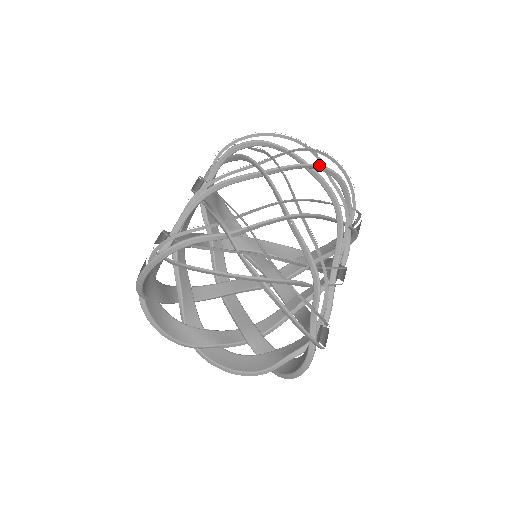
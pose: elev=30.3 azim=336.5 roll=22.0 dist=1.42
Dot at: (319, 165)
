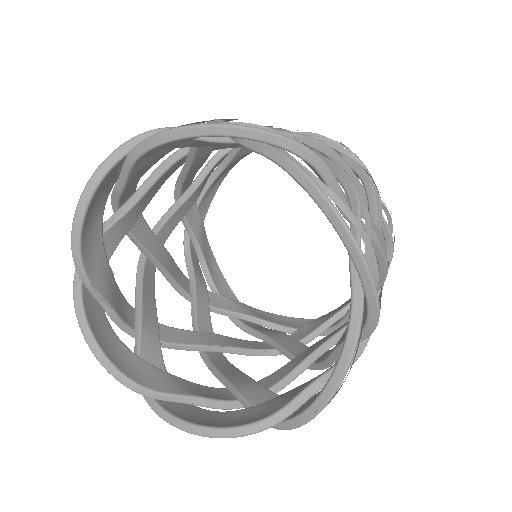
Dot at: (393, 243)
